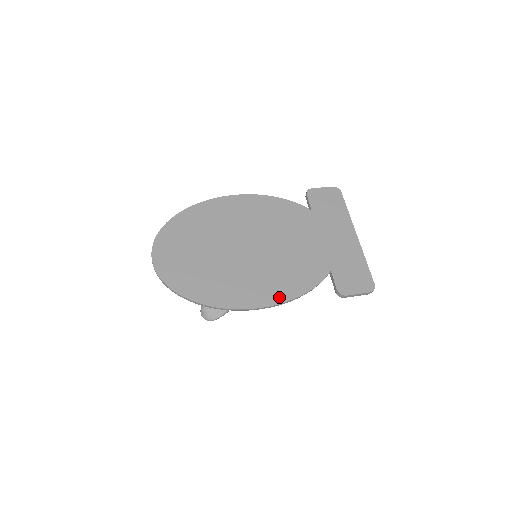
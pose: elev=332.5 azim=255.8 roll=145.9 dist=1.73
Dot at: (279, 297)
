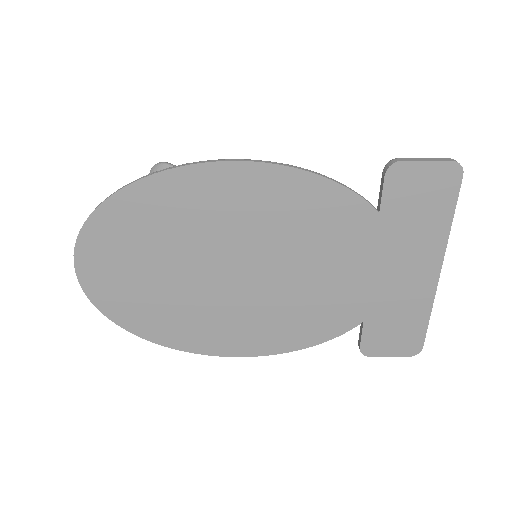
Dot at: (268, 347)
